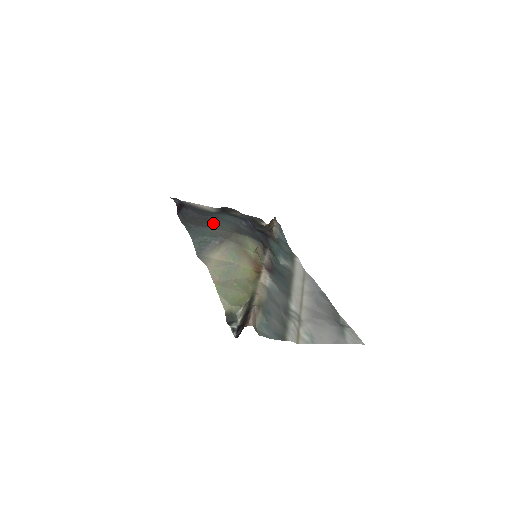
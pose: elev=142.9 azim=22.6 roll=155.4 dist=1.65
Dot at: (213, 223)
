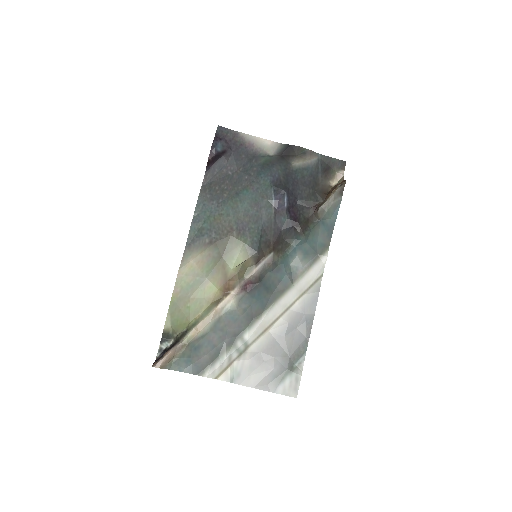
Dot at: (235, 196)
